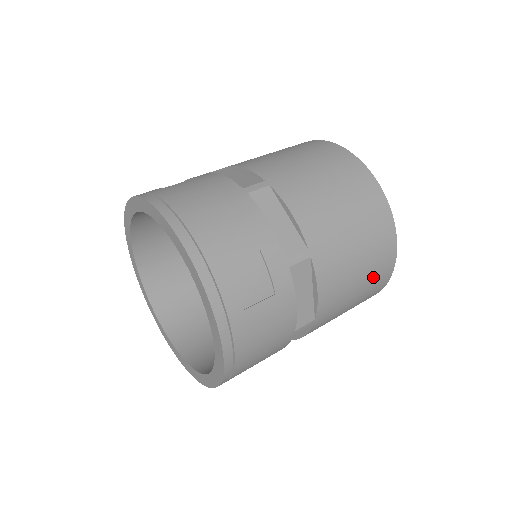
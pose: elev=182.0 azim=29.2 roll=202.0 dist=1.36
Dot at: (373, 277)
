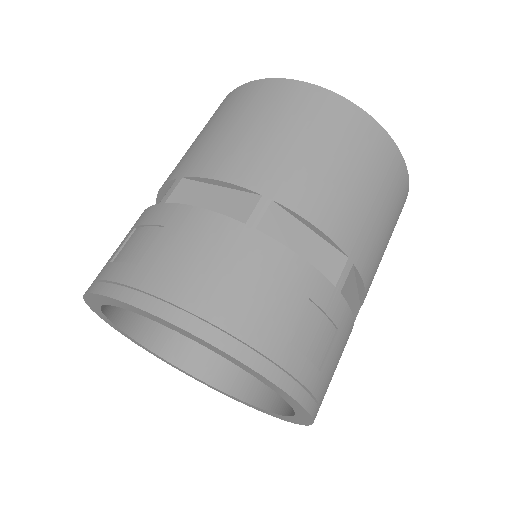
Dot at: occluded
